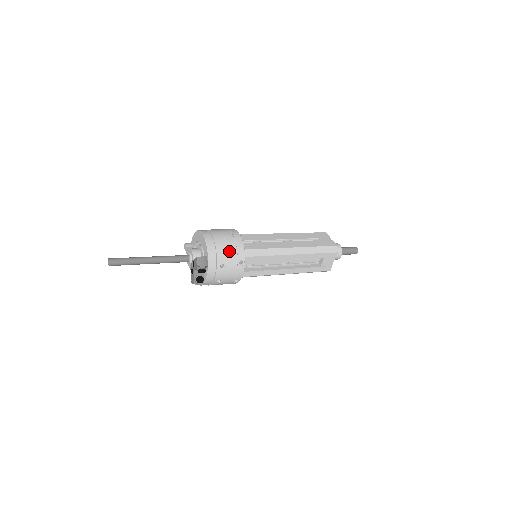
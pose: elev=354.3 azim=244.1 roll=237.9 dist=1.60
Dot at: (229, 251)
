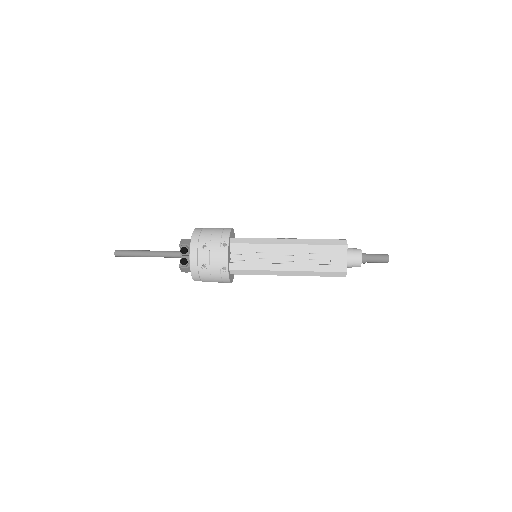
Dot at: (213, 235)
